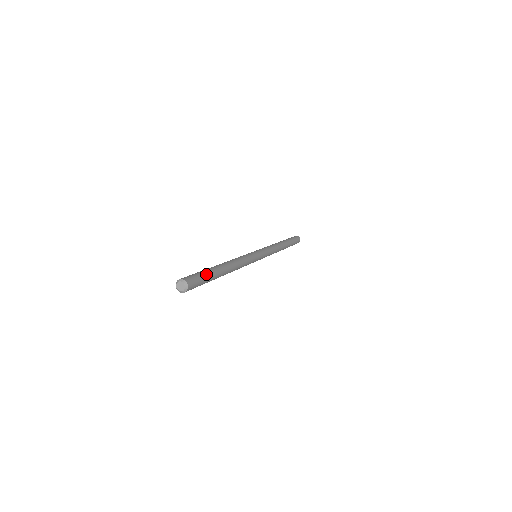
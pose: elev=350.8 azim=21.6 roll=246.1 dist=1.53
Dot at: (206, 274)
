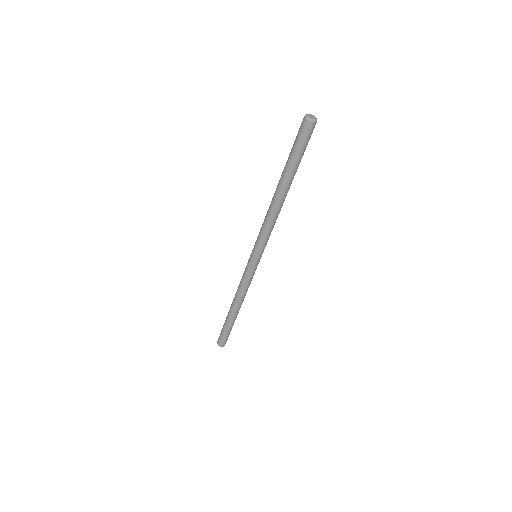
Dot at: (303, 154)
